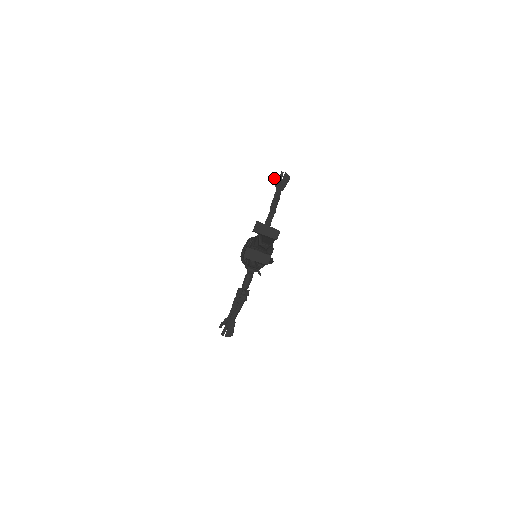
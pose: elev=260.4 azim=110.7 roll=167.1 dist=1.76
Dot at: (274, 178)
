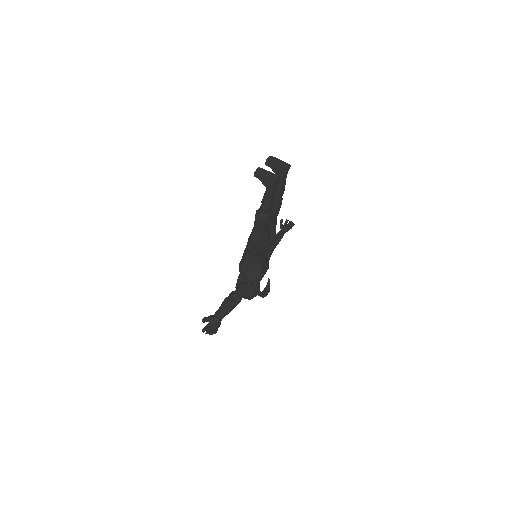
Dot at: (280, 220)
